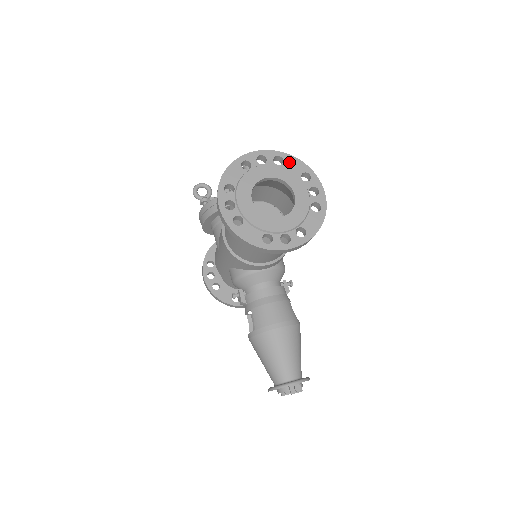
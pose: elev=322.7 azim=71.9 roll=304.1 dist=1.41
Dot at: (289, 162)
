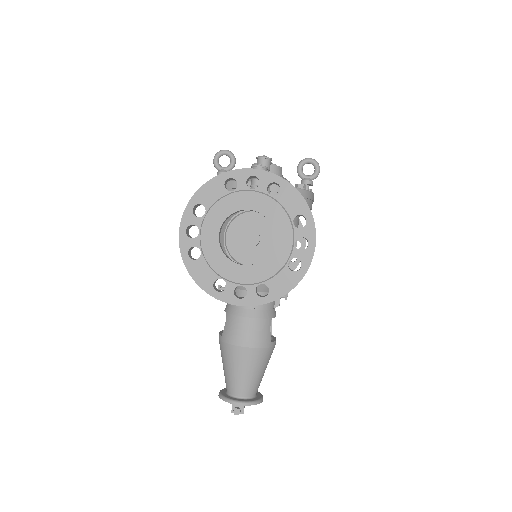
Dot at: (287, 195)
